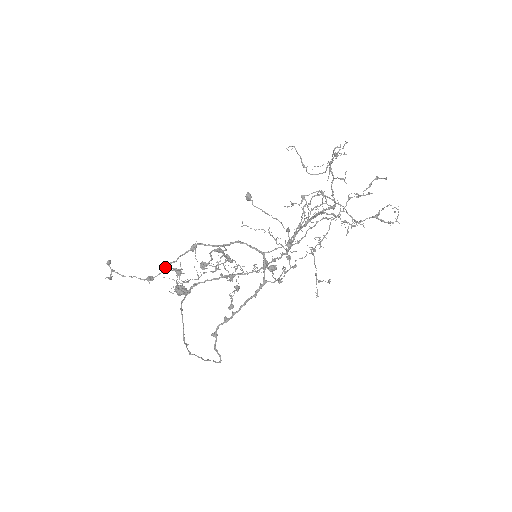
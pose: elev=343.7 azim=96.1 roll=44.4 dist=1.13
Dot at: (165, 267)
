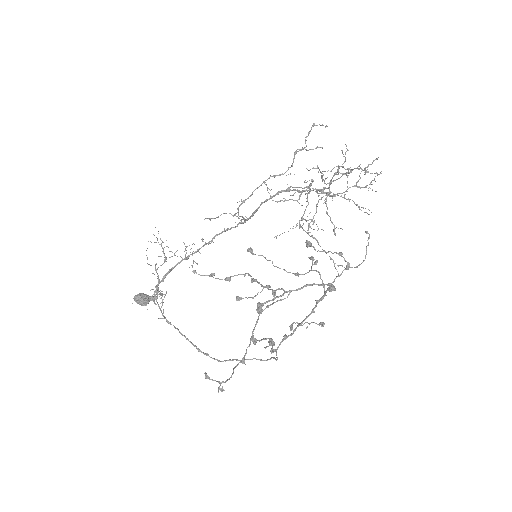
Dot at: (255, 344)
